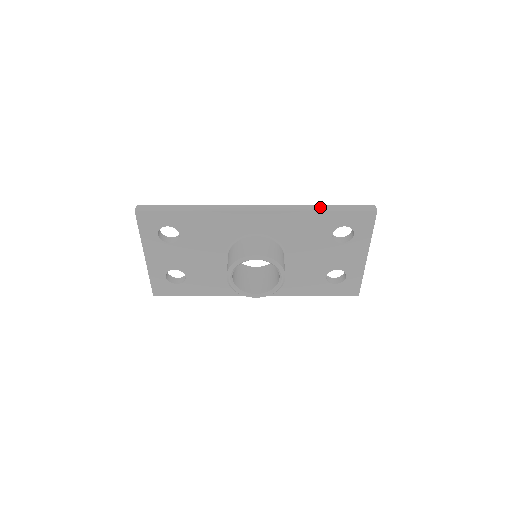
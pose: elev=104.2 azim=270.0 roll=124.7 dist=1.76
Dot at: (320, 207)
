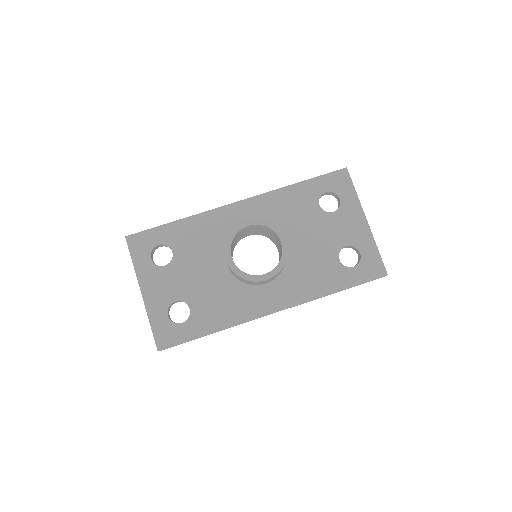
Dot at: occluded
